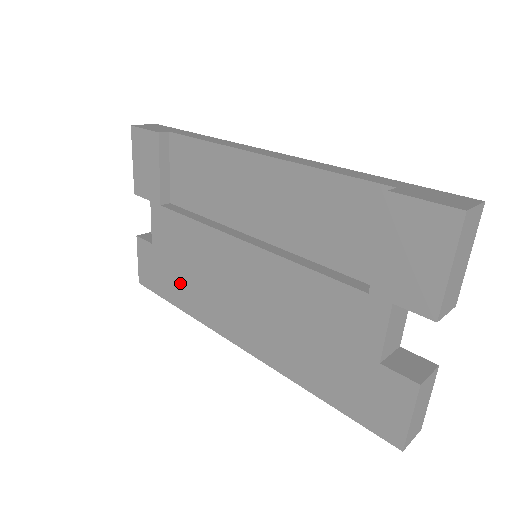
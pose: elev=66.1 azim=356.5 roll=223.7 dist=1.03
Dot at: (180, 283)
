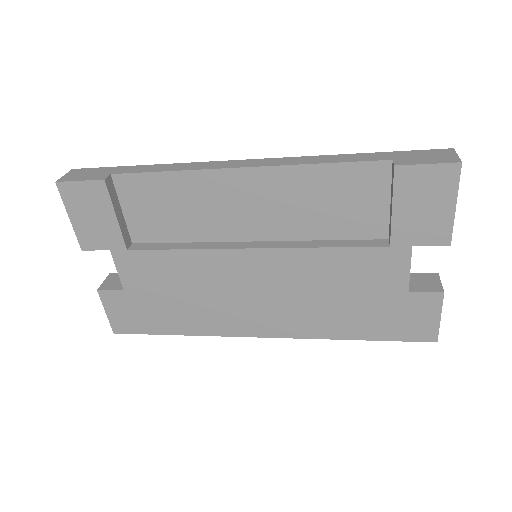
Dot at: (175, 312)
